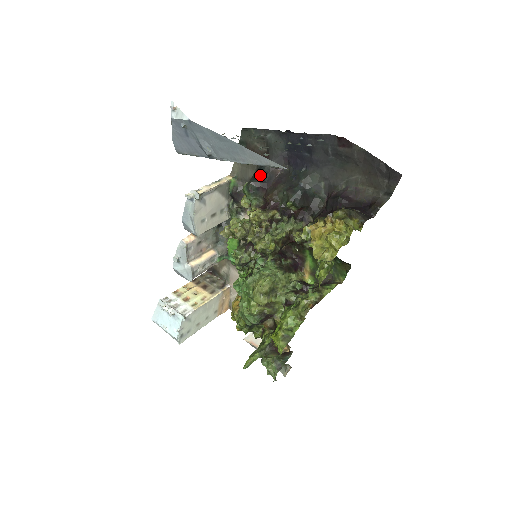
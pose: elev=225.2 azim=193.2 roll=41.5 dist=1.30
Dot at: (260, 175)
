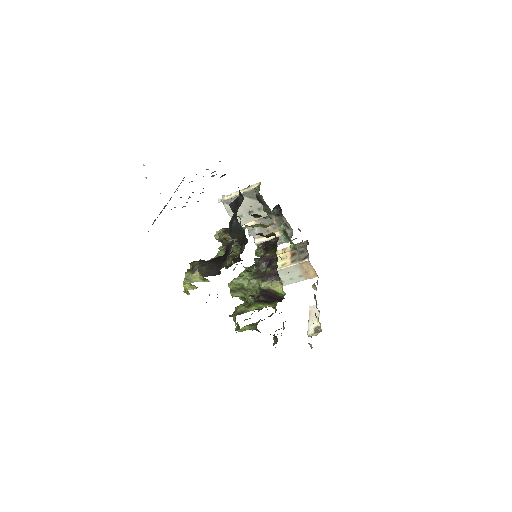
Dot at: (237, 199)
